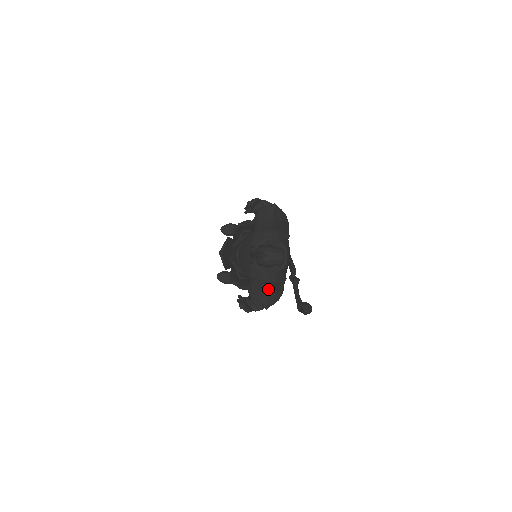
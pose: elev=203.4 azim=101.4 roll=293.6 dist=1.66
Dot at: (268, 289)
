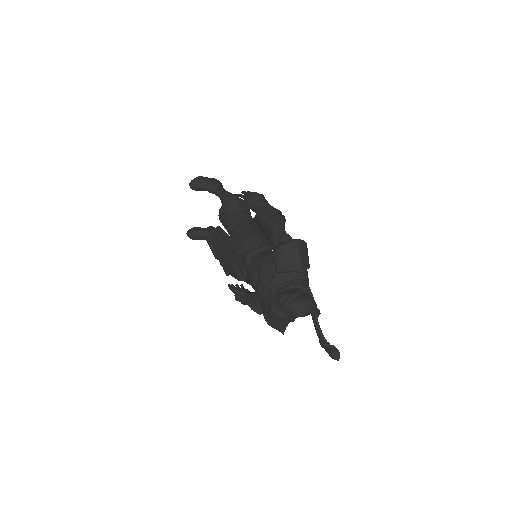
Dot at: (289, 322)
